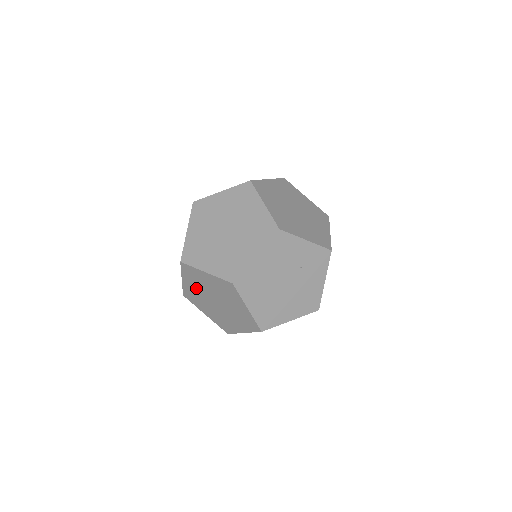
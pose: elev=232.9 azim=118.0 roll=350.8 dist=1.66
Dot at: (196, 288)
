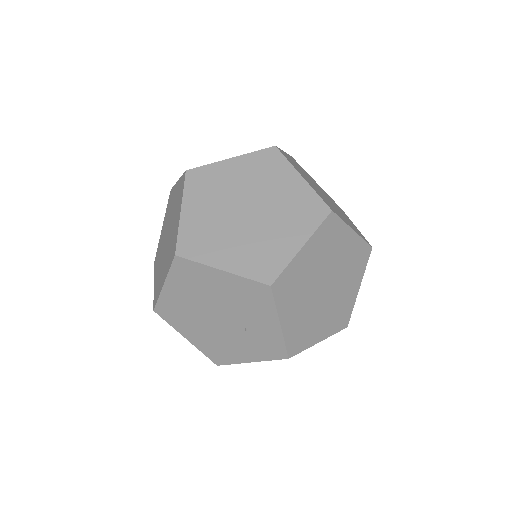
Dot at: (174, 204)
